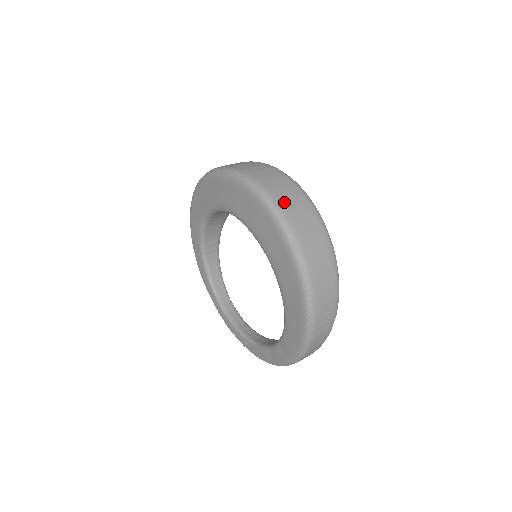
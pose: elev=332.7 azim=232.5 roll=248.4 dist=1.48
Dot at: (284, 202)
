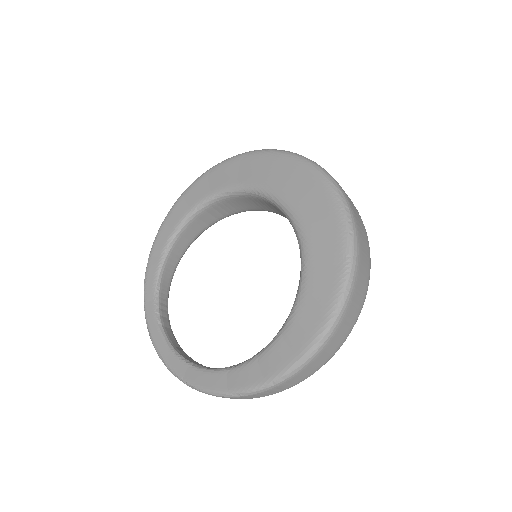
Dot at: (343, 190)
